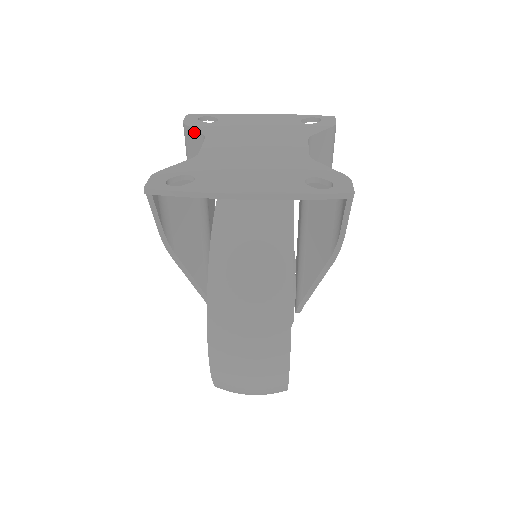
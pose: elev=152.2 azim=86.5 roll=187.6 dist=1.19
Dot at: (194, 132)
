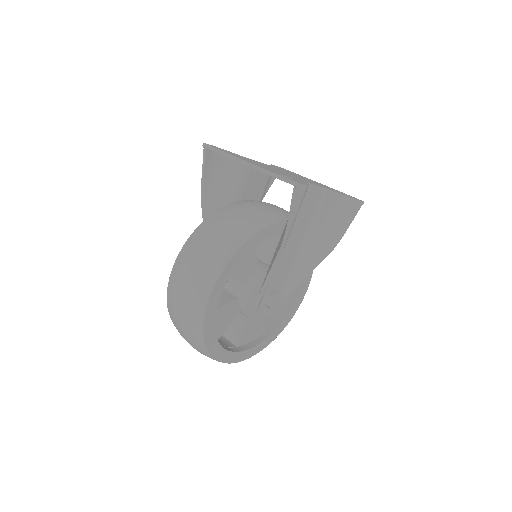
Dot at: occluded
